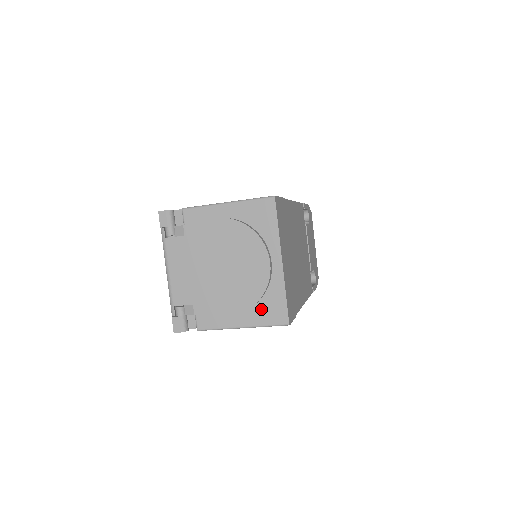
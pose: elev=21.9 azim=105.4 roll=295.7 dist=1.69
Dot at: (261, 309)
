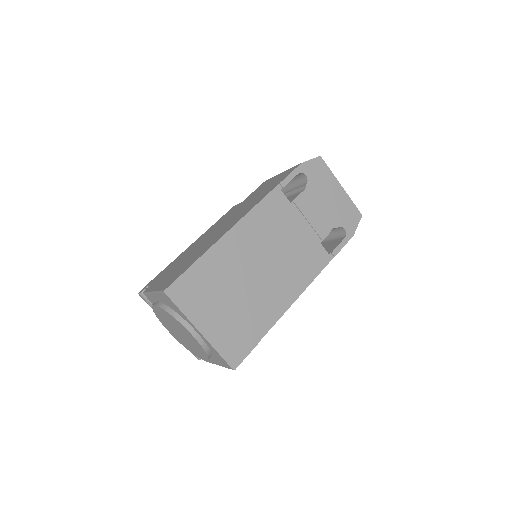
Dot at: (216, 358)
